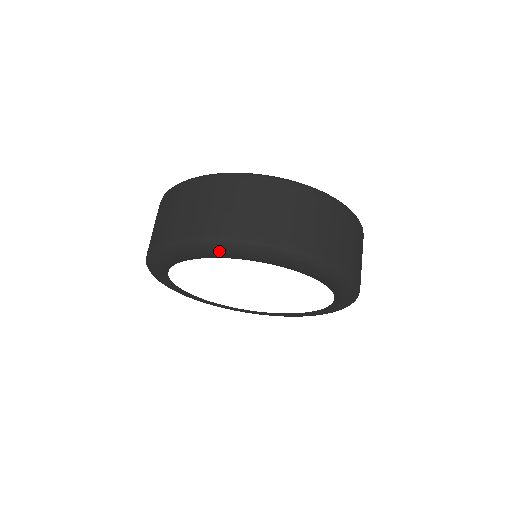
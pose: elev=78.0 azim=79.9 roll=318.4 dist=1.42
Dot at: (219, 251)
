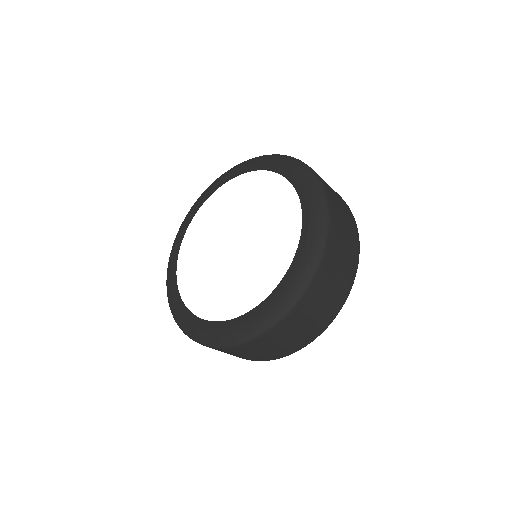
Dot at: occluded
